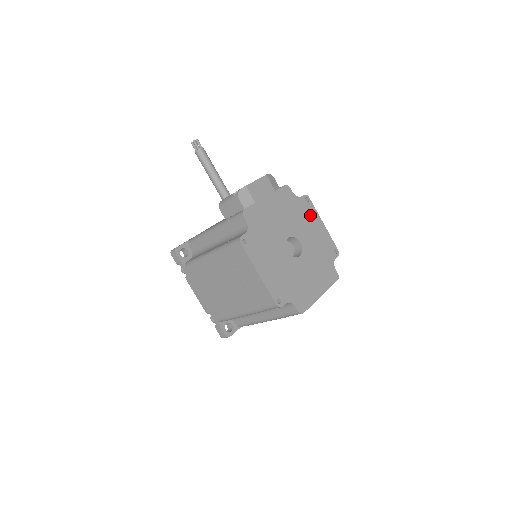
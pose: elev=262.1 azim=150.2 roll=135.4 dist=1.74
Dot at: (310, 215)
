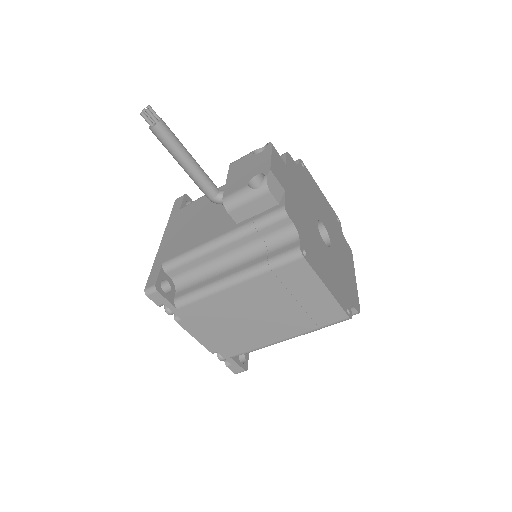
Dot at: (312, 184)
